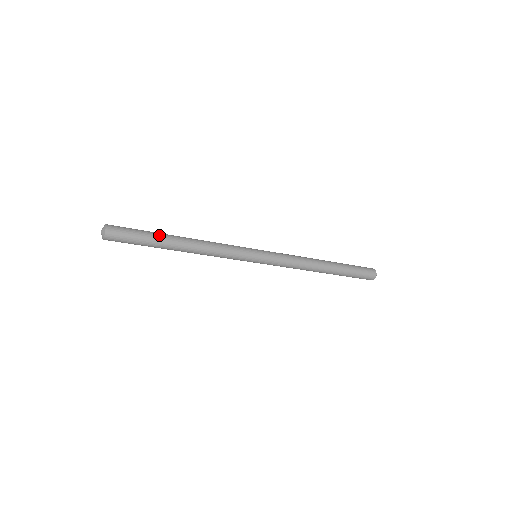
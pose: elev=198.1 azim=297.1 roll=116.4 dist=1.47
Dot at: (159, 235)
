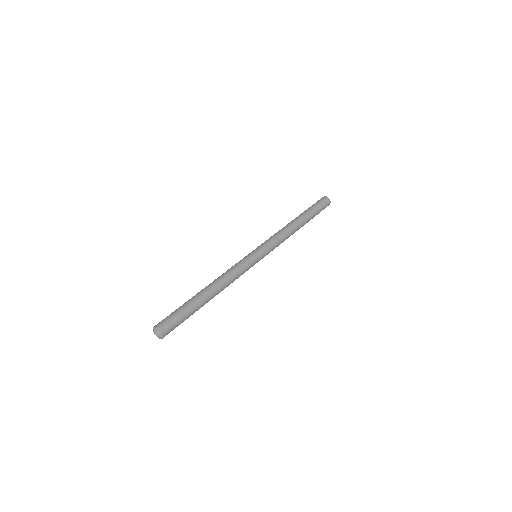
Dot at: (194, 302)
